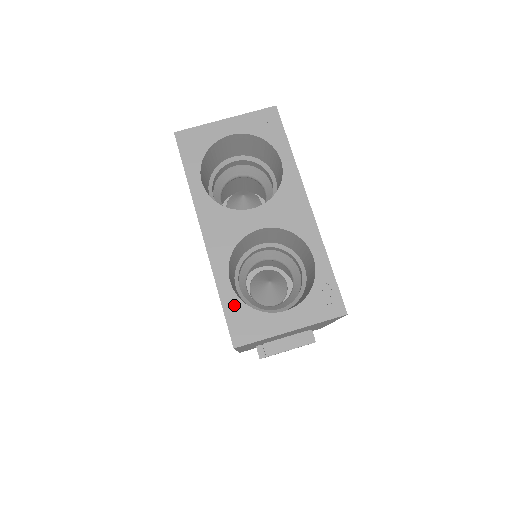
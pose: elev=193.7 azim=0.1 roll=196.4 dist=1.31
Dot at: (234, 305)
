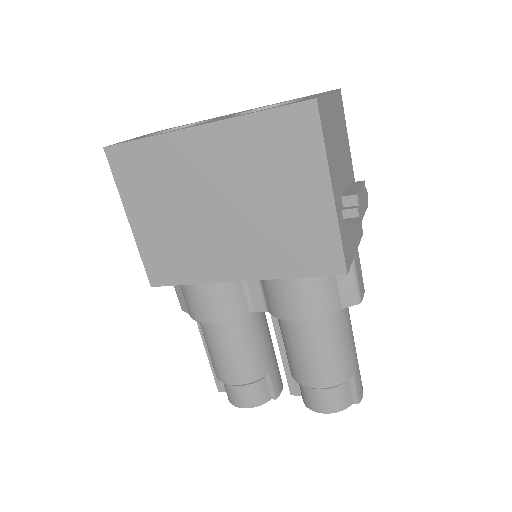
Dot at: (277, 106)
